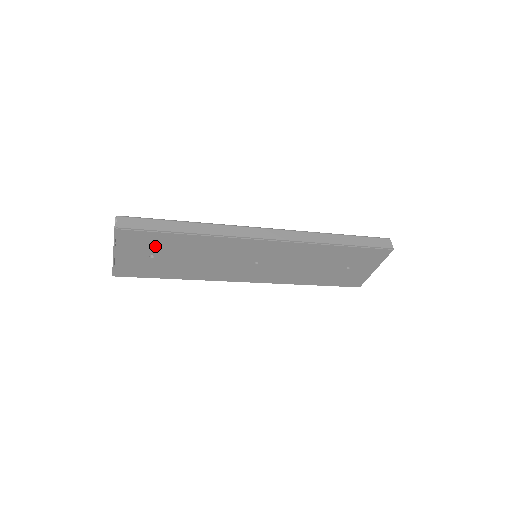
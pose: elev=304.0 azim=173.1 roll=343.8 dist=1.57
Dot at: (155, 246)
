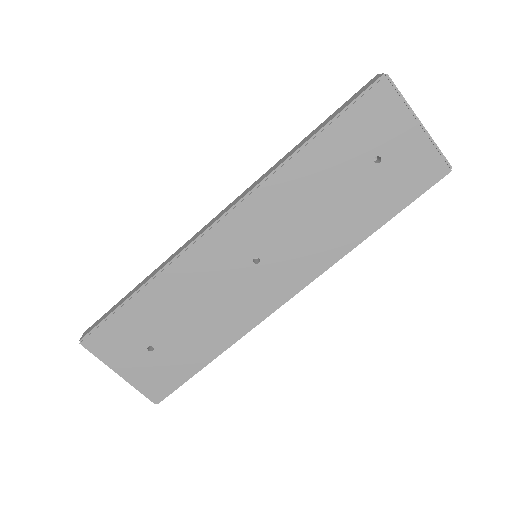
Dot at: (135, 333)
